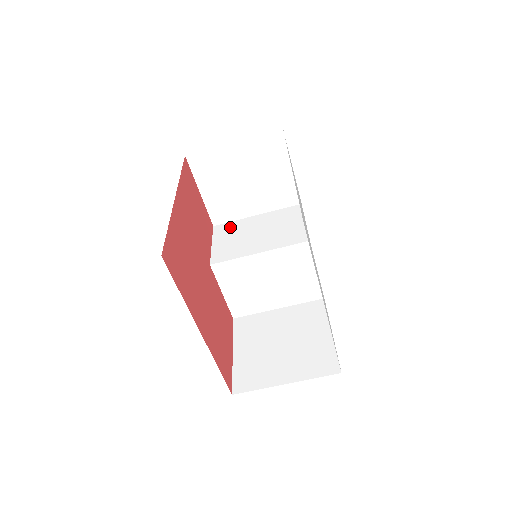
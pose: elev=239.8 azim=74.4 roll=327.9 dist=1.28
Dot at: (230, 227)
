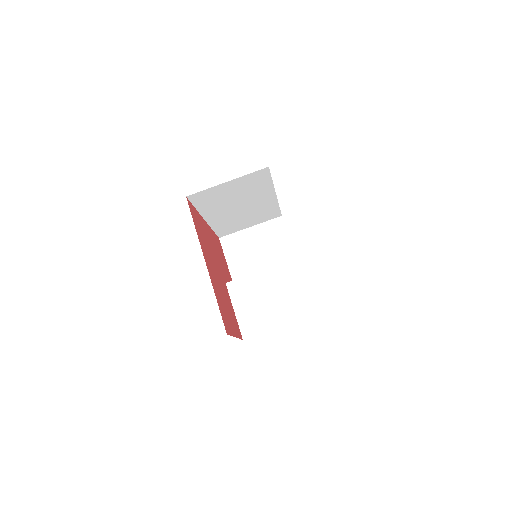
Dot at: occluded
